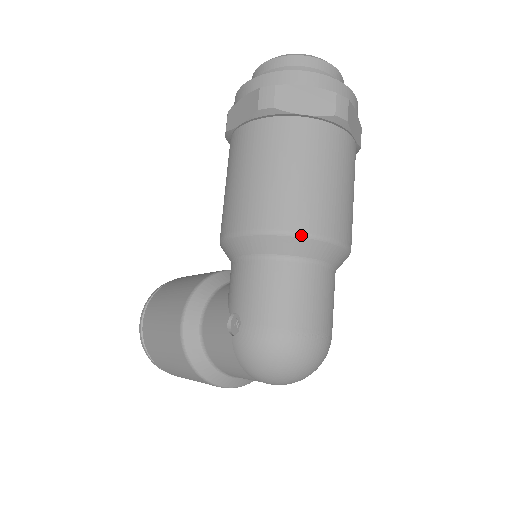
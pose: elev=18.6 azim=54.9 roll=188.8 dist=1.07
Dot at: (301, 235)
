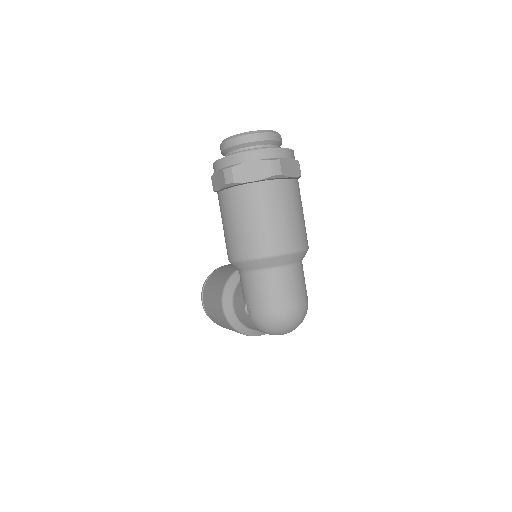
Dot at: (269, 257)
